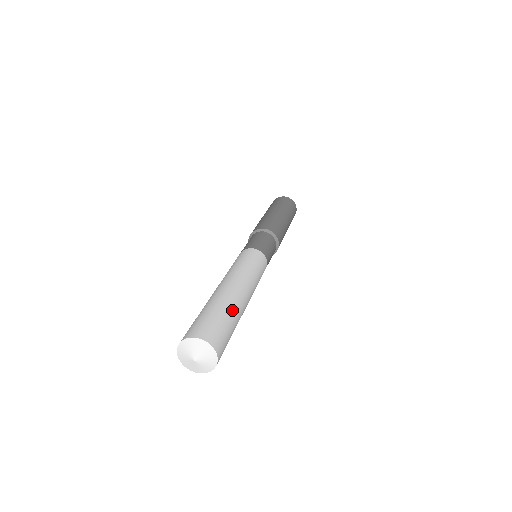
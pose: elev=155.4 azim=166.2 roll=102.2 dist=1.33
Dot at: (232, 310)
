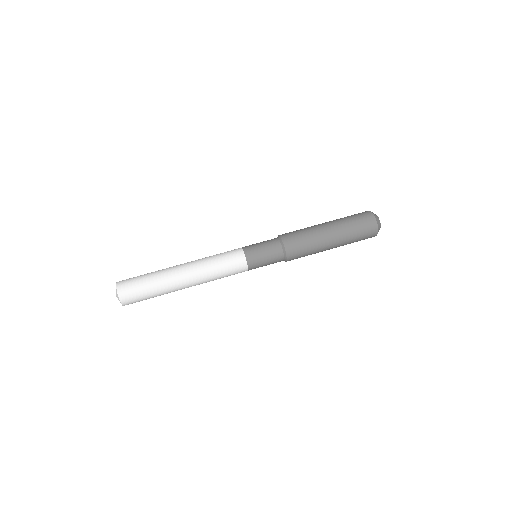
Dot at: (158, 282)
